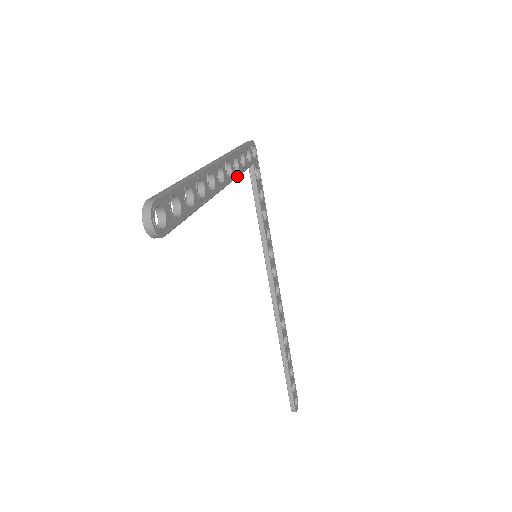
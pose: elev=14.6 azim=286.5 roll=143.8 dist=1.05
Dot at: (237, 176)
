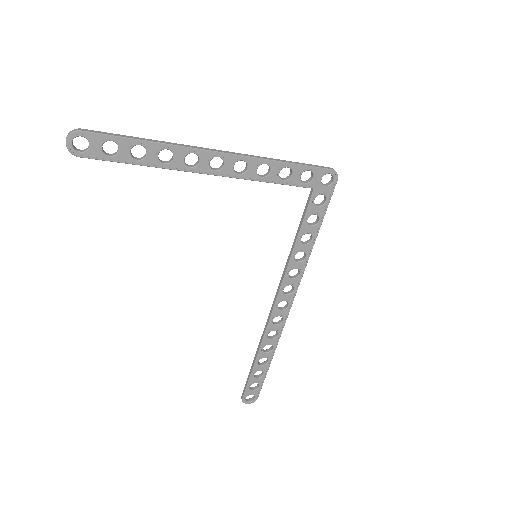
Dot at: (258, 180)
